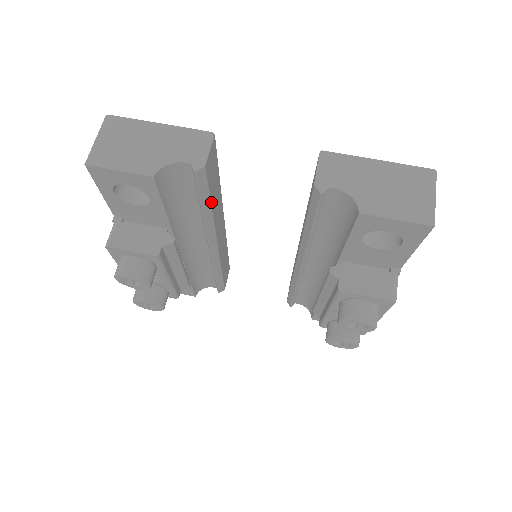
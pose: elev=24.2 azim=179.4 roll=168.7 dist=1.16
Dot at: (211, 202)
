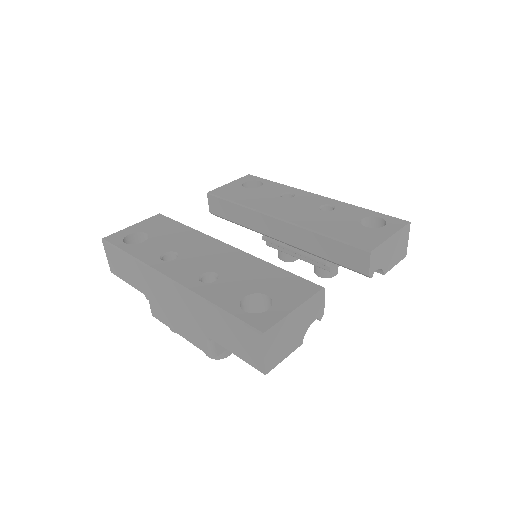
Dot at: occluded
